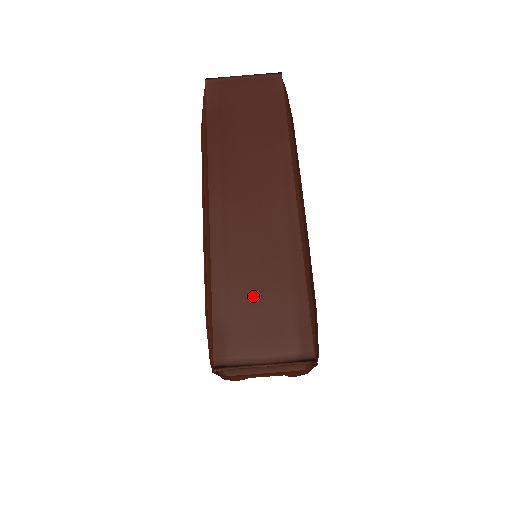
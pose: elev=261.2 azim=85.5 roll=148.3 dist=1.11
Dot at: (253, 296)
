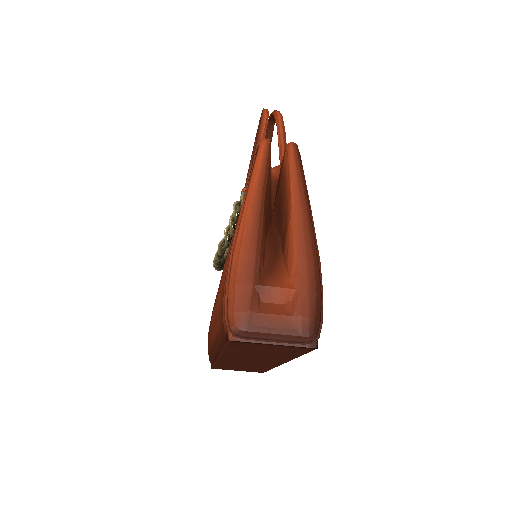
Dot at: (238, 367)
